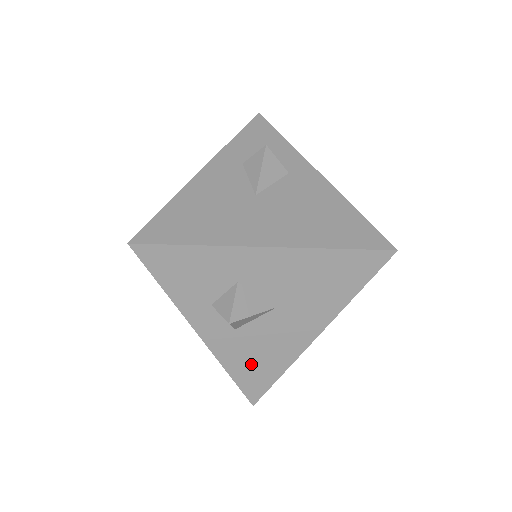
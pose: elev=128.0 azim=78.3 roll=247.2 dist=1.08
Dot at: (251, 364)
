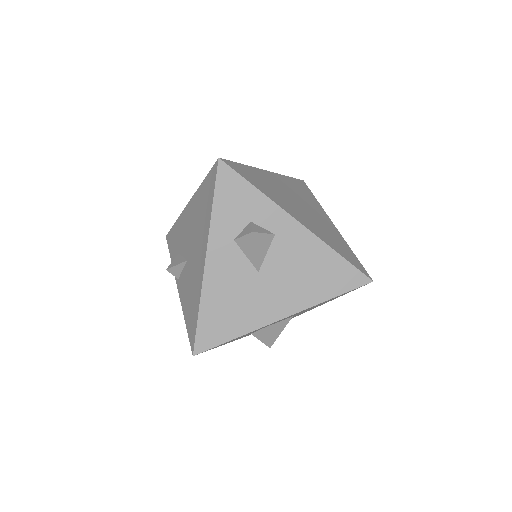
Dot at: occluded
